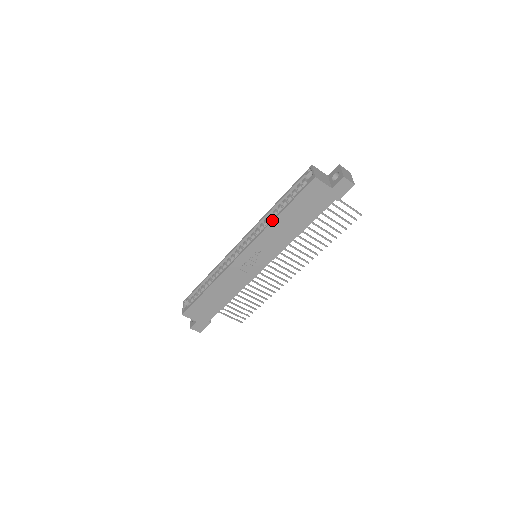
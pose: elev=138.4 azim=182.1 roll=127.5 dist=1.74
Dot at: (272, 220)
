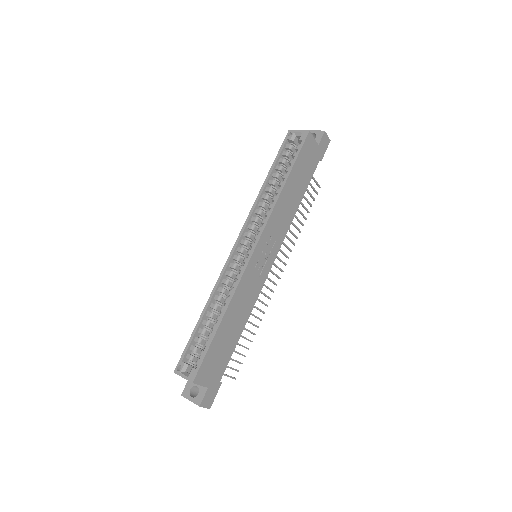
Dot at: (280, 191)
